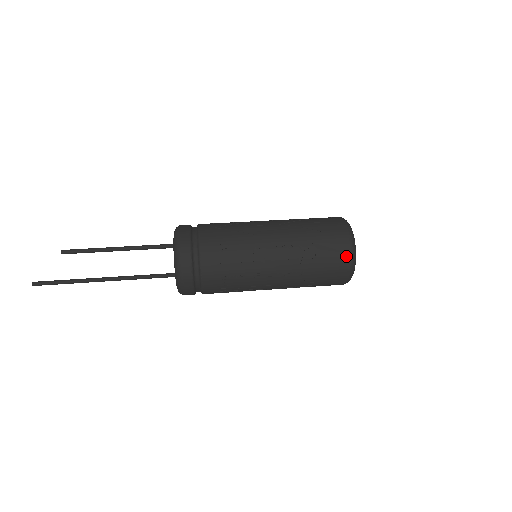
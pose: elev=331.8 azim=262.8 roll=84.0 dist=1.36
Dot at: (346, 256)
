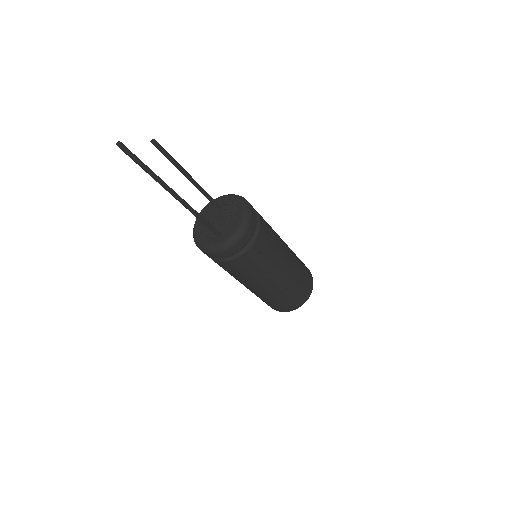
Dot at: occluded
